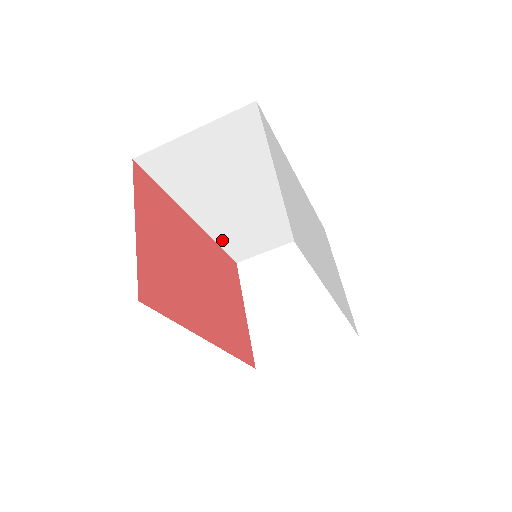
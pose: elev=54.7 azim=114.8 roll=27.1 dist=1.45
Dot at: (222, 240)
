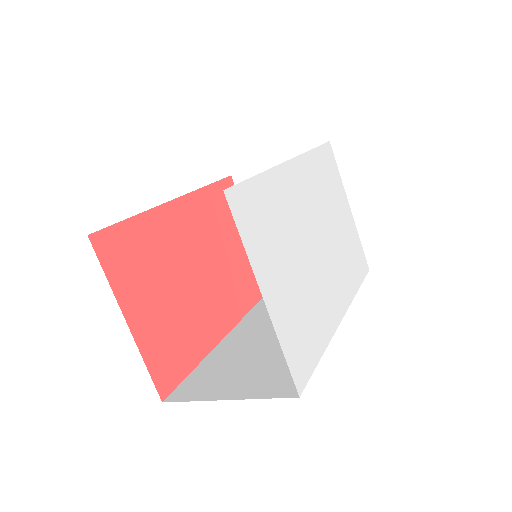
Dot at: occluded
